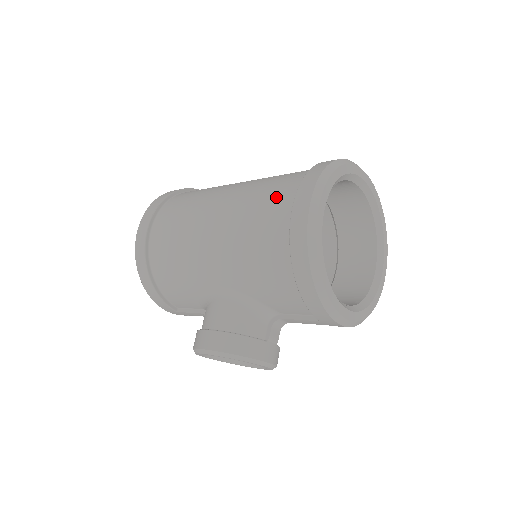
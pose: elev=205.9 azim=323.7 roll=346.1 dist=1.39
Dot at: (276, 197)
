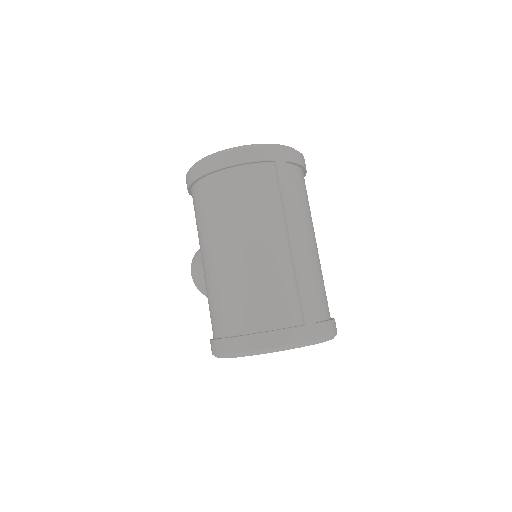
Dot at: (225, 316)
